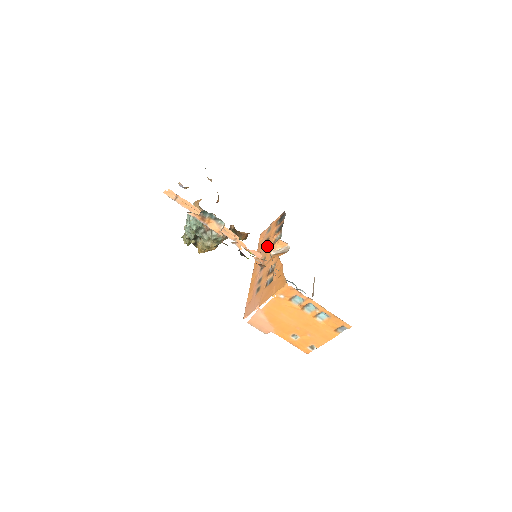
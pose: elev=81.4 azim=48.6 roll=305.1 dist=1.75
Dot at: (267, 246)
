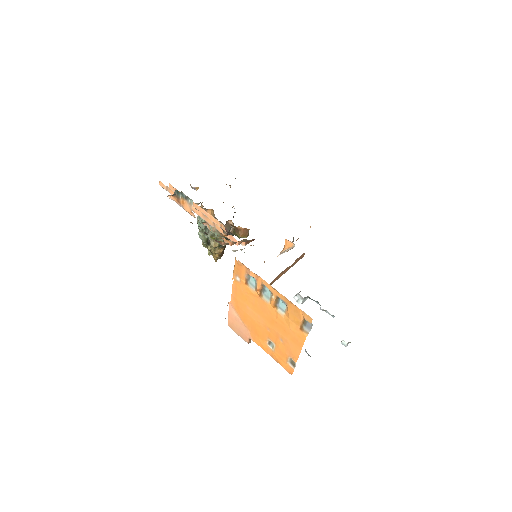
Dot at: occluded
